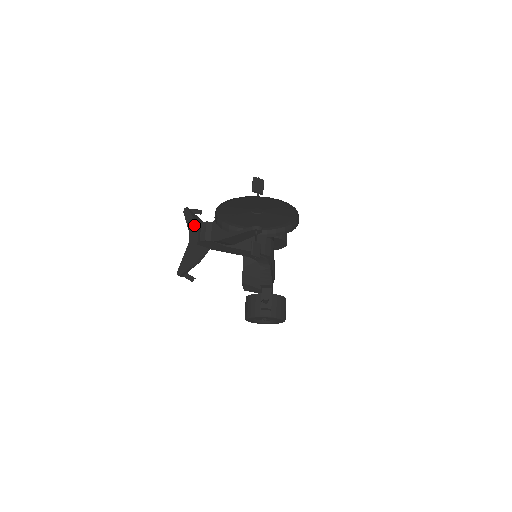
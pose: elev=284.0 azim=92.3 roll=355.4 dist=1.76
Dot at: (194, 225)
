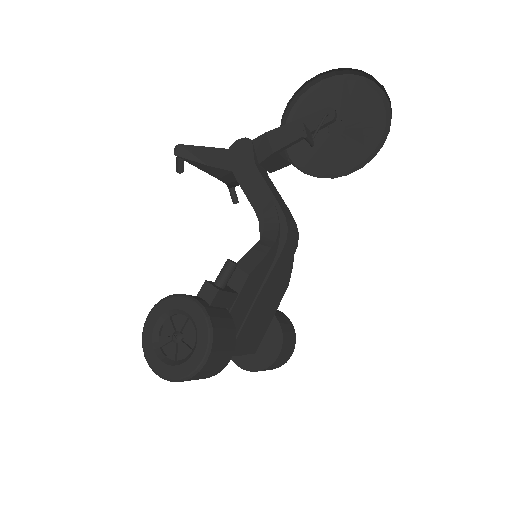
Dot at: occluded
